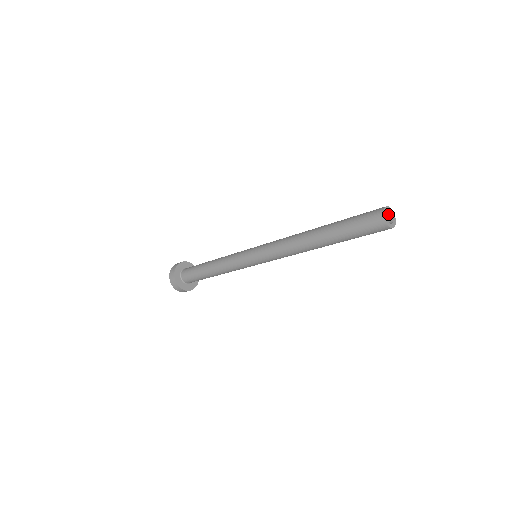
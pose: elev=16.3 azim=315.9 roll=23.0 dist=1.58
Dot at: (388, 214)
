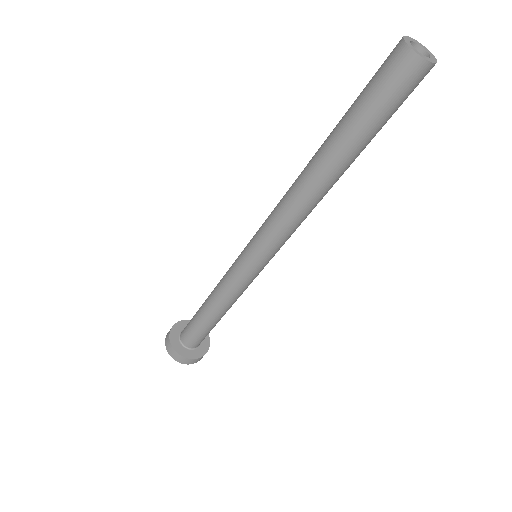
Dot at: occluded
